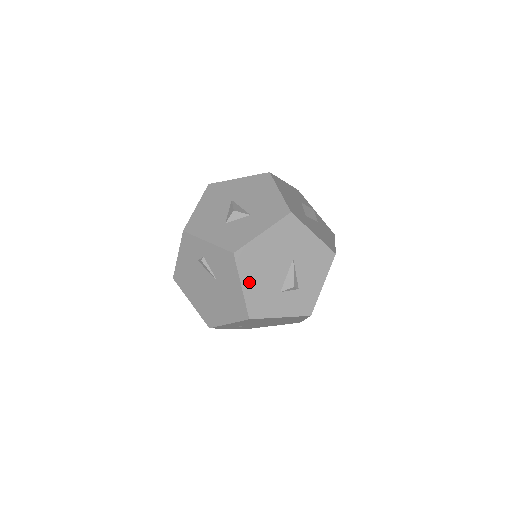
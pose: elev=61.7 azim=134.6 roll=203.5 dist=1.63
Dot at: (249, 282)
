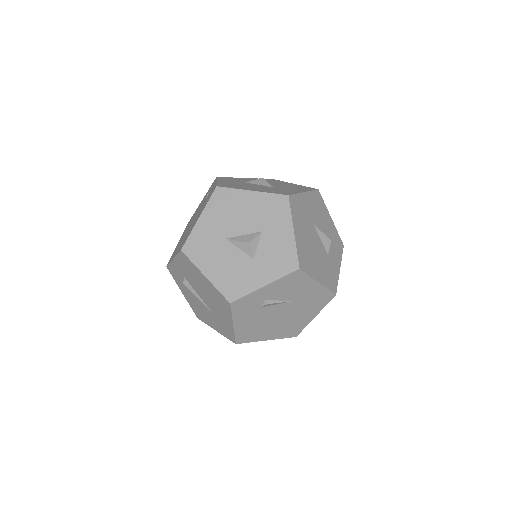
Dot at: (317, 274)
